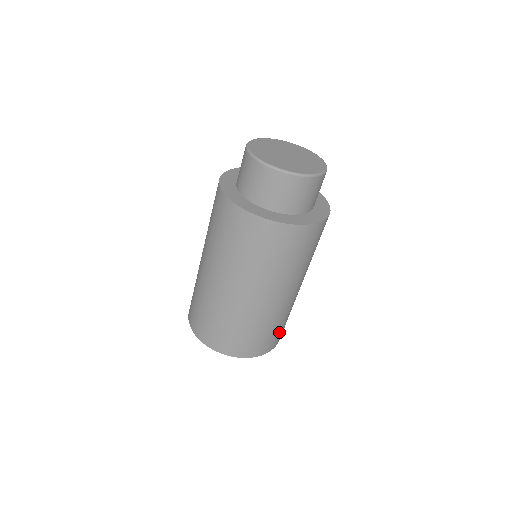
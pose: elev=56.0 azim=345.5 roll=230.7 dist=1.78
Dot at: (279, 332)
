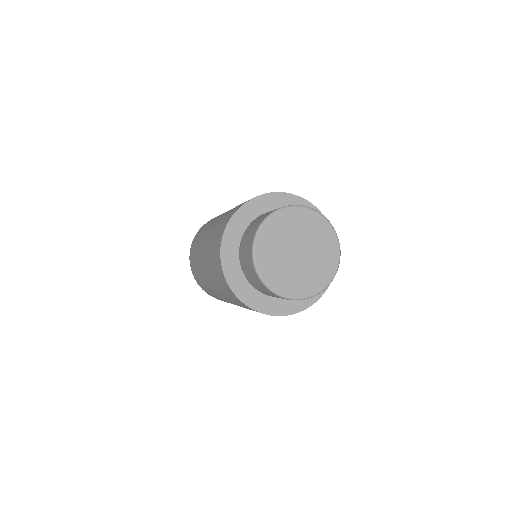
Dot at: occluded
